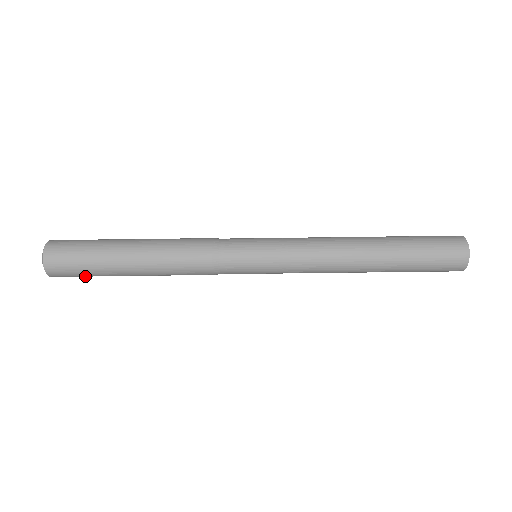
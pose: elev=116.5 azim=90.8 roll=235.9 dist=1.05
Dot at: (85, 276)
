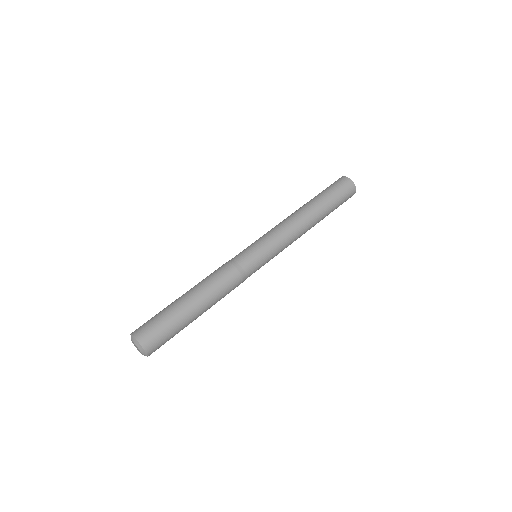
Dot at: occluded
